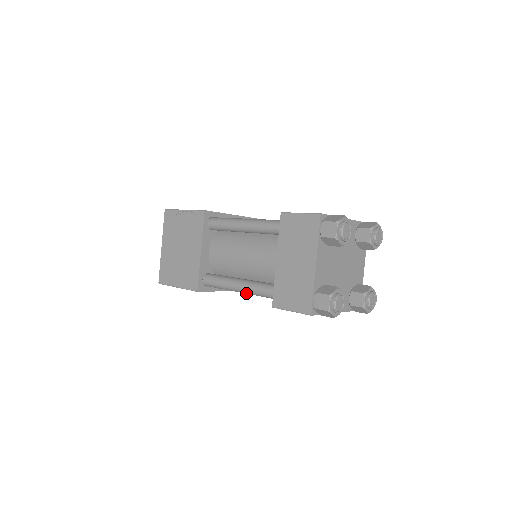
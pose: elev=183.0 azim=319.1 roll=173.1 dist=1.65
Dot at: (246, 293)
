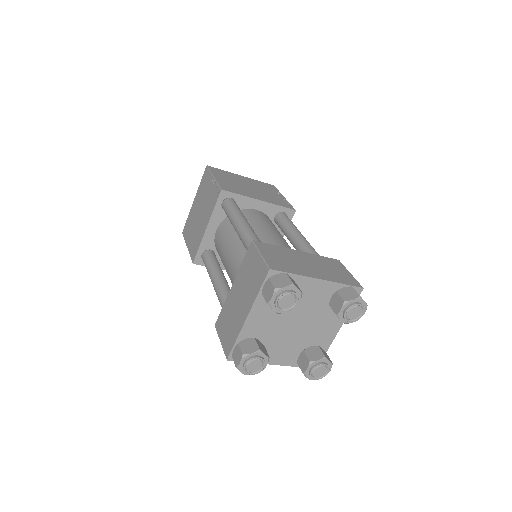
Dot at: occluded
